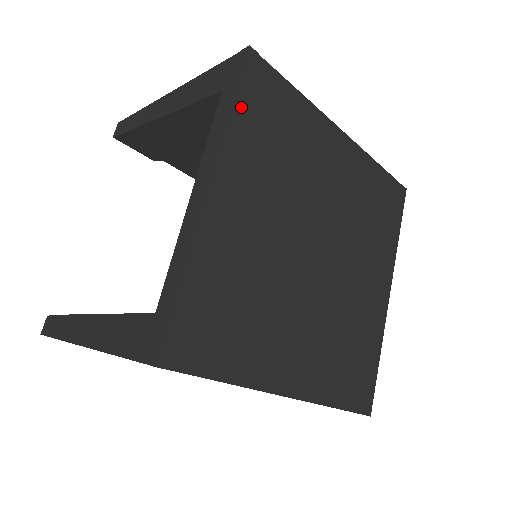
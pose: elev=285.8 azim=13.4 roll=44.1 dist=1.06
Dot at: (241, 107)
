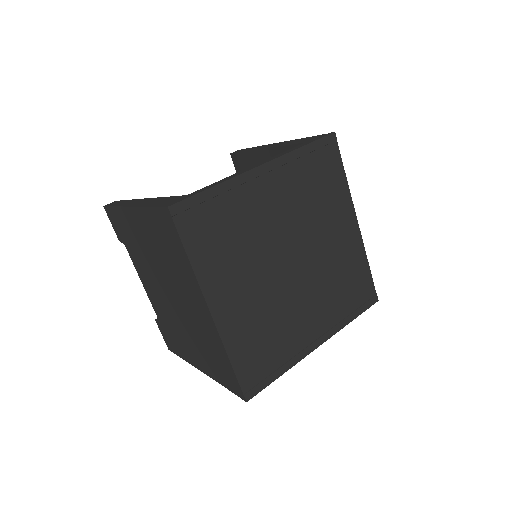
Dot at: (308, 151)
